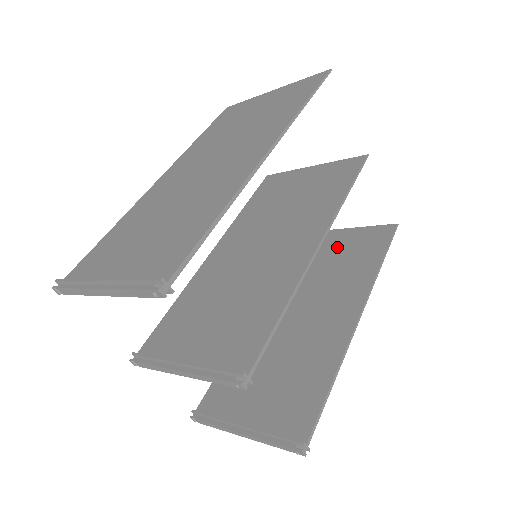
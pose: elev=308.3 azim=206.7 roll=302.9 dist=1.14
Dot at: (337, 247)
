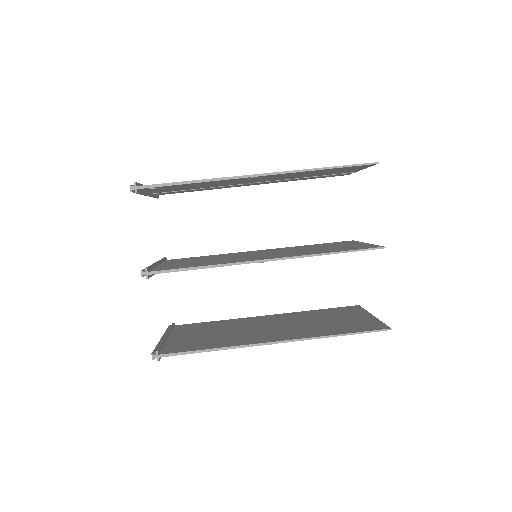
Dot at: (348, 318)
